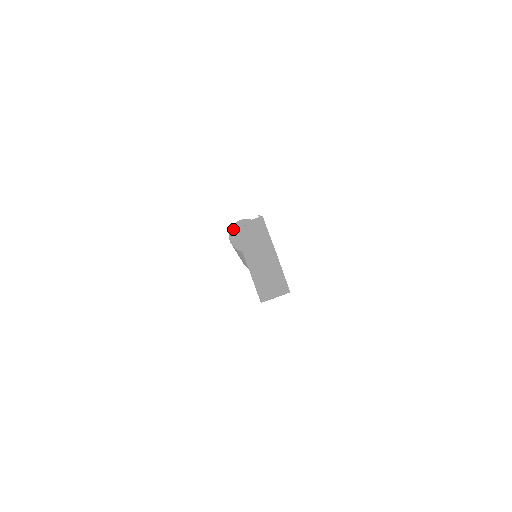
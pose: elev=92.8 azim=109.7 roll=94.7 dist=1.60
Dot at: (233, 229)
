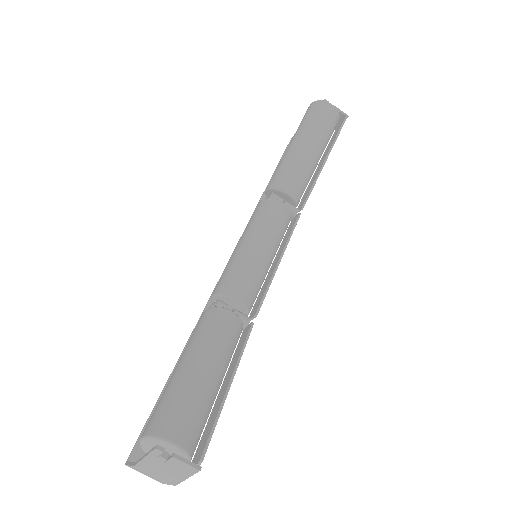
Dot at: (156, 441)
